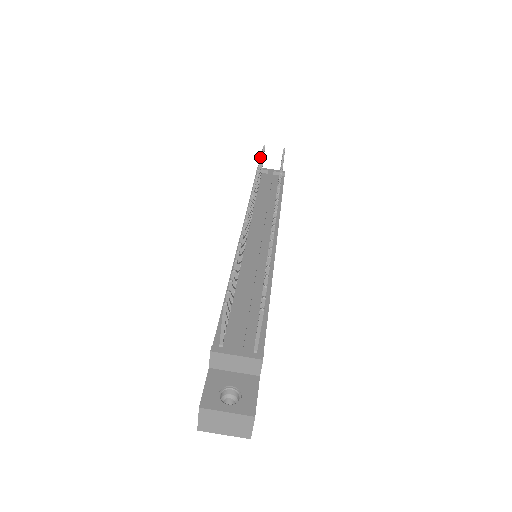
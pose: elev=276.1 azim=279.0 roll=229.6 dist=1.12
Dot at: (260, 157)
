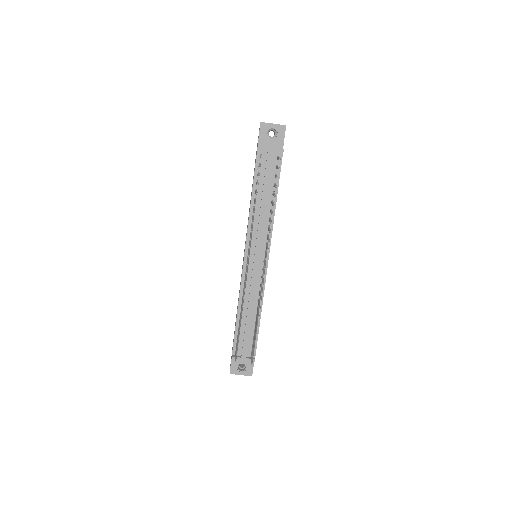
Dot at: occluded
